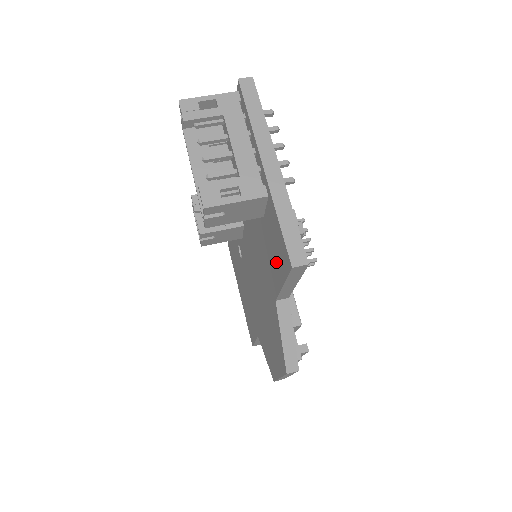
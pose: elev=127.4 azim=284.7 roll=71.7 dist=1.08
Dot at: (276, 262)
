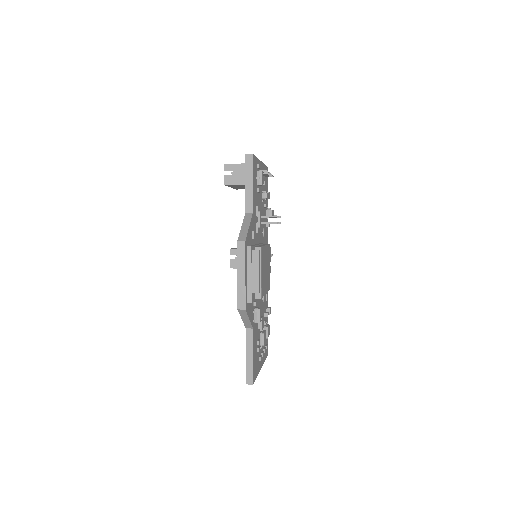
Dot at: occluded
